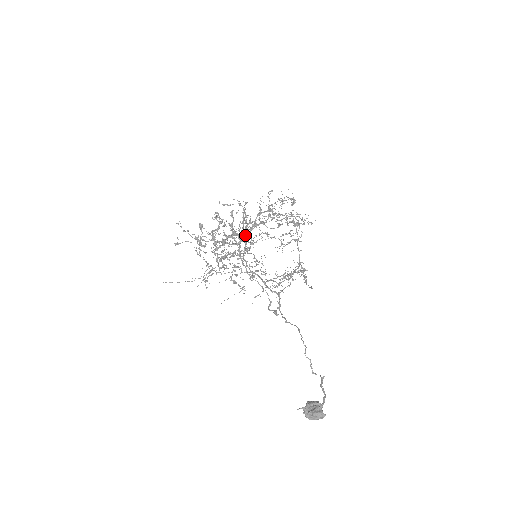
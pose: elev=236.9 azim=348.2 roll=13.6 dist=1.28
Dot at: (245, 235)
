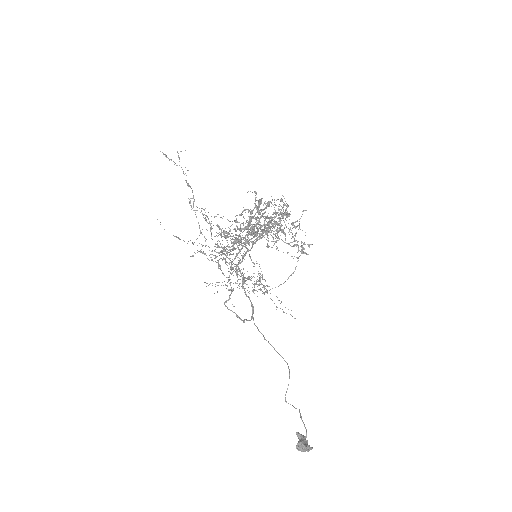
Dot at: occluded
